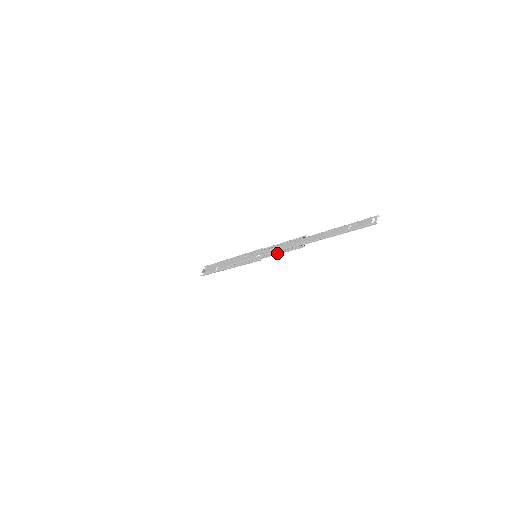
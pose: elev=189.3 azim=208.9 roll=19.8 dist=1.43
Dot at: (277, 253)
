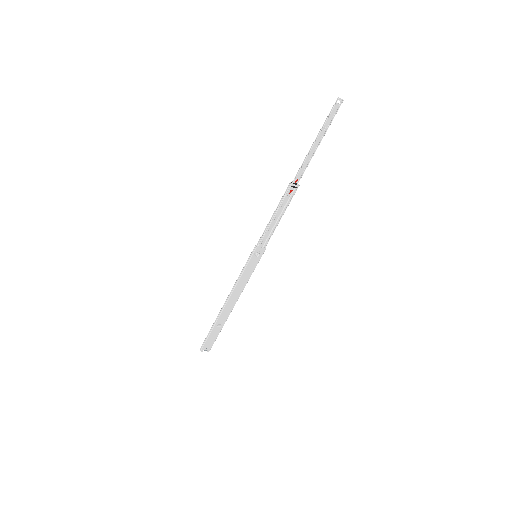
Dot at: (271, 218)
